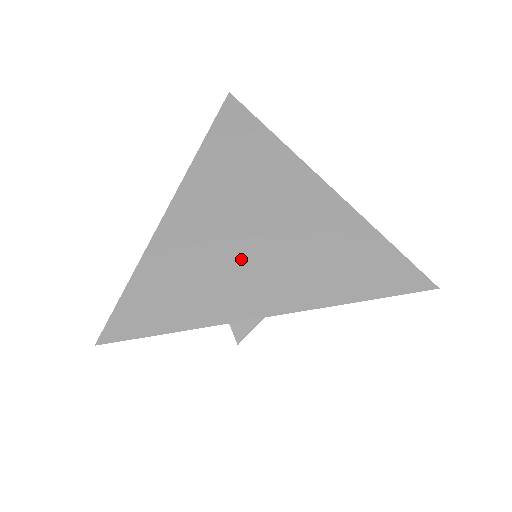
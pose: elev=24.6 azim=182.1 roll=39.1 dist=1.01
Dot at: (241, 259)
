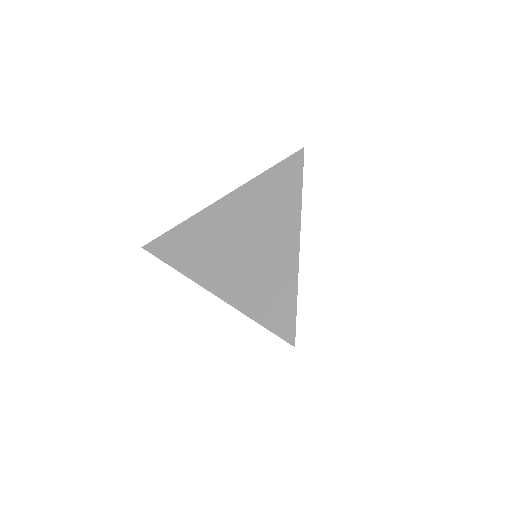
Dot at: (224, 254)
